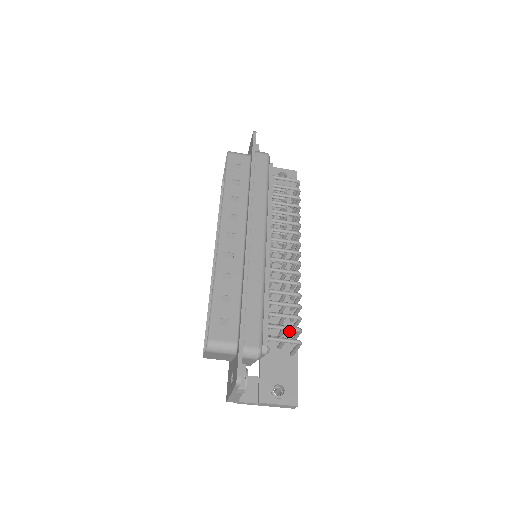
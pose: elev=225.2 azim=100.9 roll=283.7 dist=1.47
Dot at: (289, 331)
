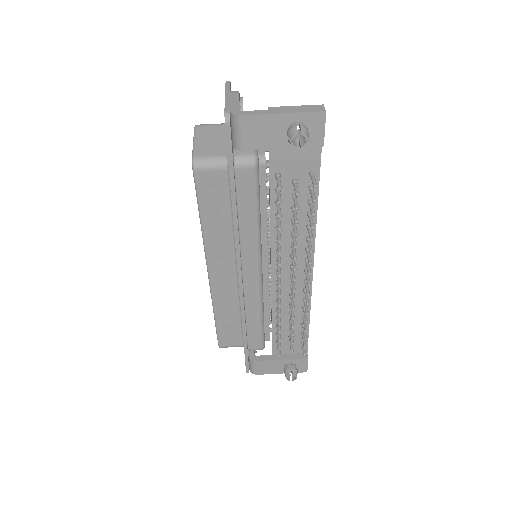
Dot at: (306, 197)
